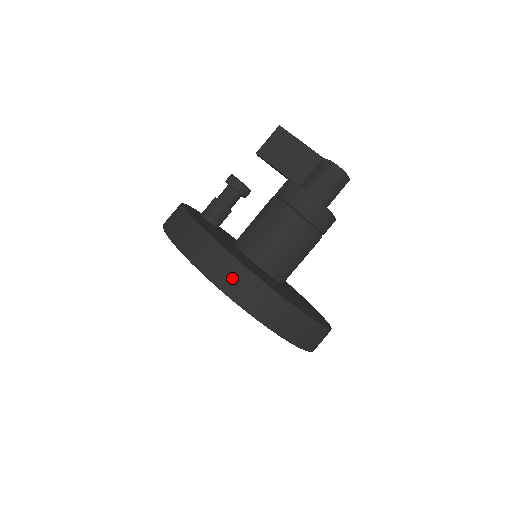
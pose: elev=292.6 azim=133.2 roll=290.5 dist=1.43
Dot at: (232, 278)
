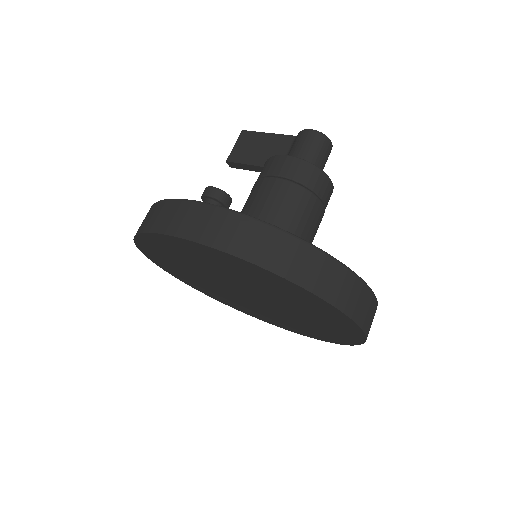
Dot at: (216, 227)
